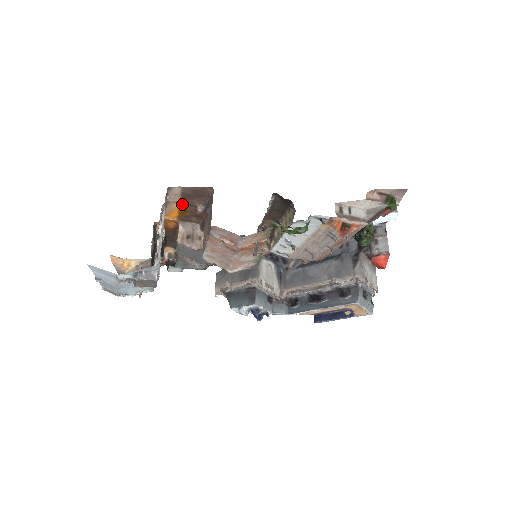
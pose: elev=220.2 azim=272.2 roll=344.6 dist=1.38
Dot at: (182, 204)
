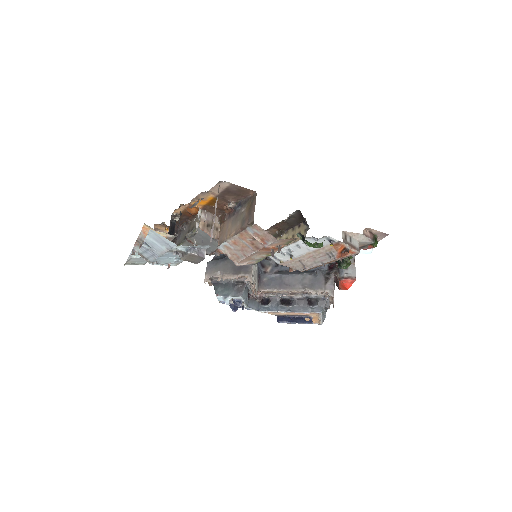
Dot at: (218, 197)
